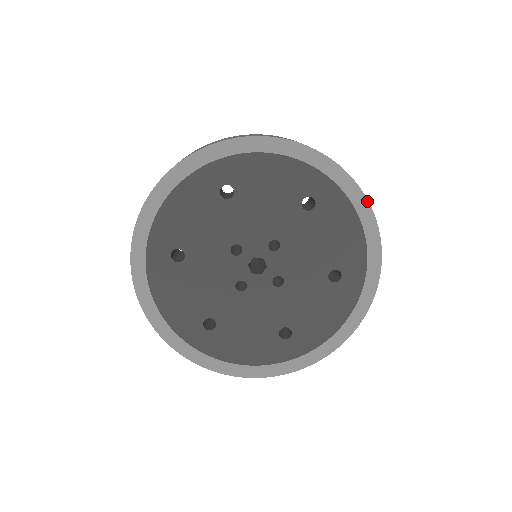
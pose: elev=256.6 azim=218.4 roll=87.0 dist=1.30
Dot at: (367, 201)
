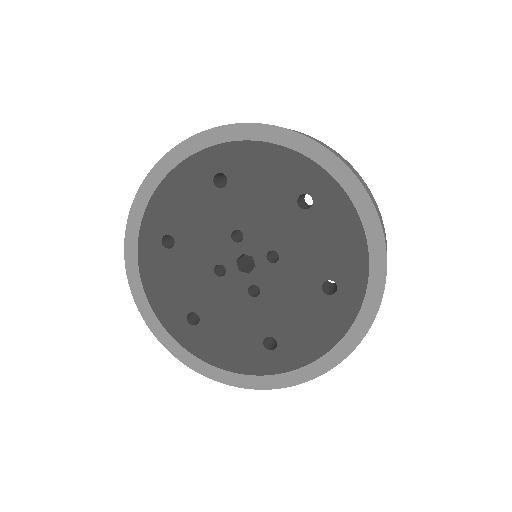
Dot at: (253, 124)
